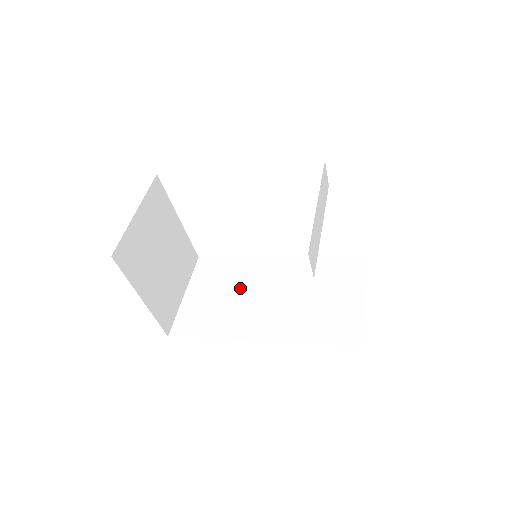
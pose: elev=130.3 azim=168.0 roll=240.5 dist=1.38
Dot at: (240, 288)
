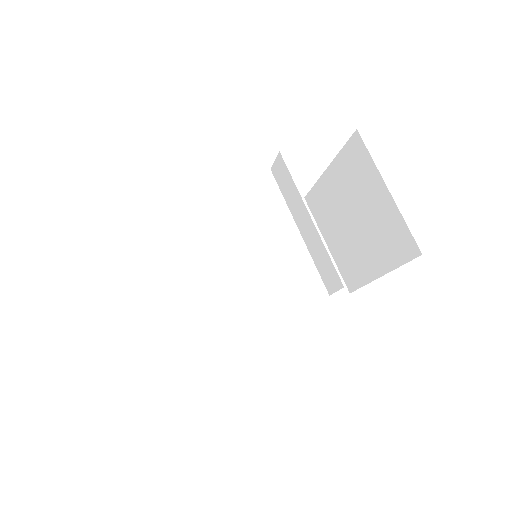
Dot at: (202, 279)
